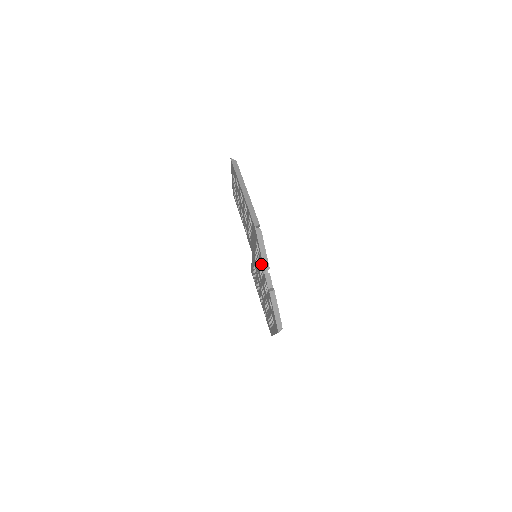
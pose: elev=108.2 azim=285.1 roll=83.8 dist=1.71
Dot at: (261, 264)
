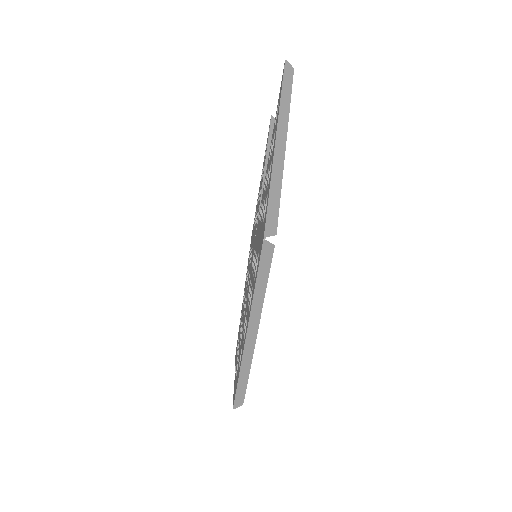
Dot at: occluded
